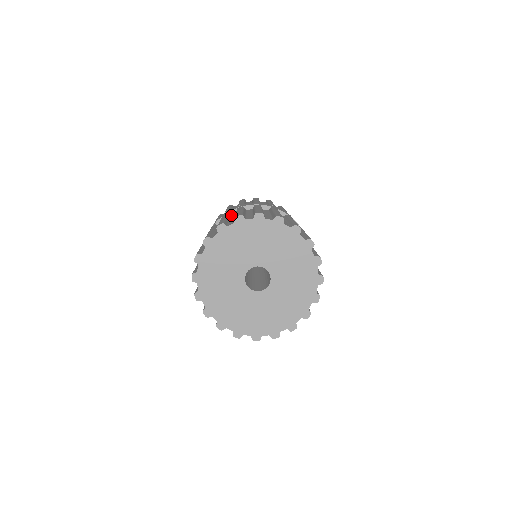
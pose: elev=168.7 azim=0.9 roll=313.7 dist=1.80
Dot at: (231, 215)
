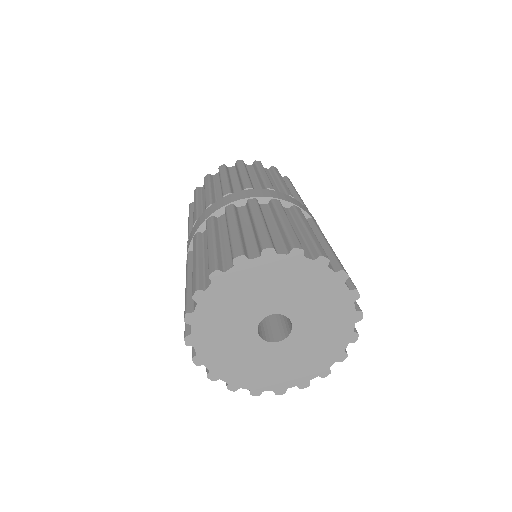
Dot at: (259, 203)
